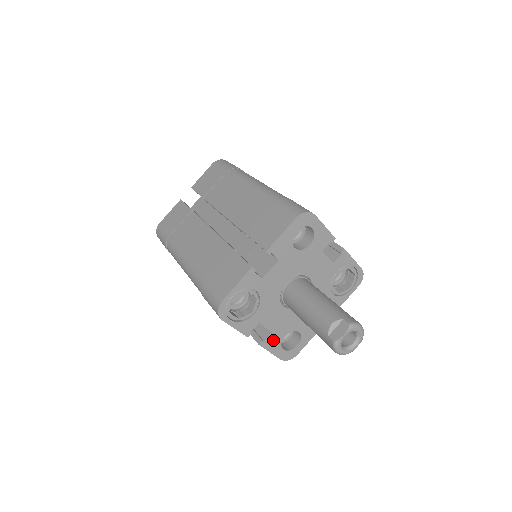
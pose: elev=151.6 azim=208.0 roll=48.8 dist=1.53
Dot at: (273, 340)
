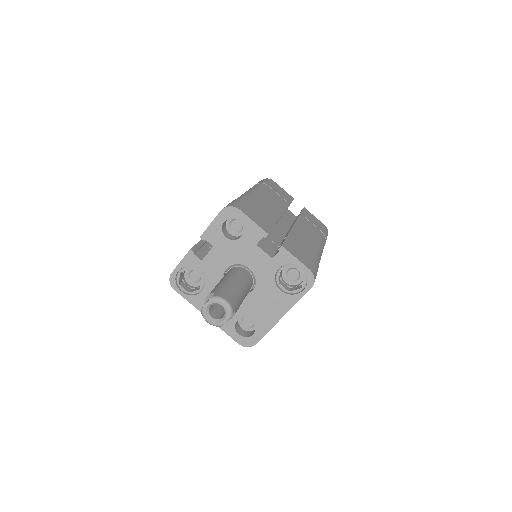
Dot at: occluded
